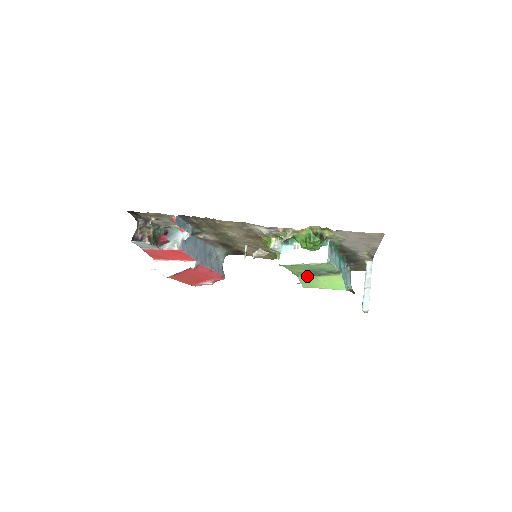
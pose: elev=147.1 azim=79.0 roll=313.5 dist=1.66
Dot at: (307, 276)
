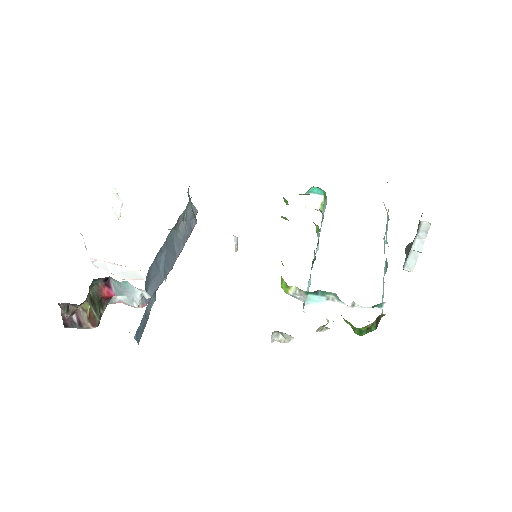
Dot at: occluded
